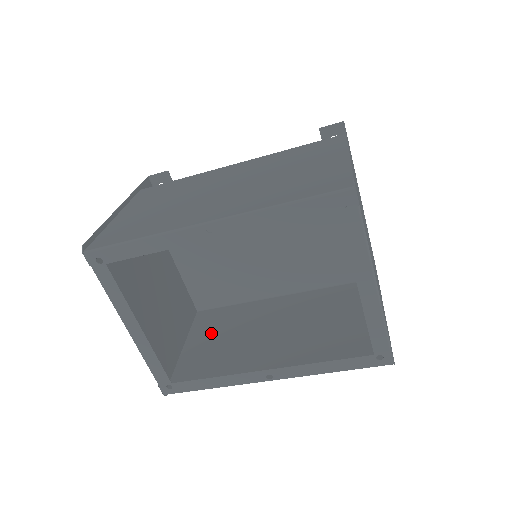
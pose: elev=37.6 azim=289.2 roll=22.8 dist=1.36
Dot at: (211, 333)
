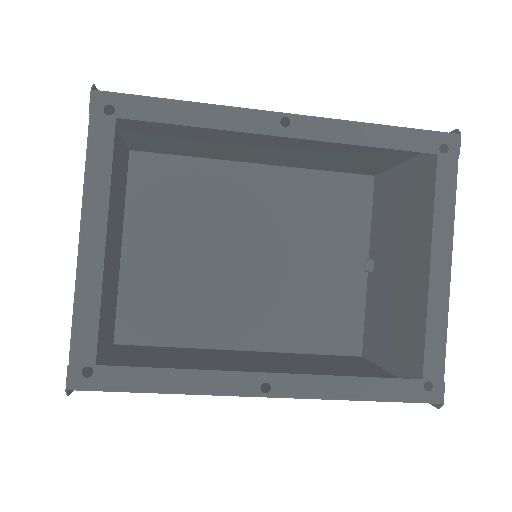
Dot at: (143, 358)
